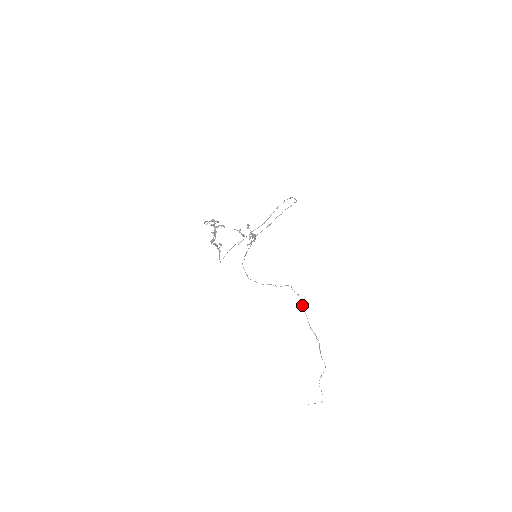
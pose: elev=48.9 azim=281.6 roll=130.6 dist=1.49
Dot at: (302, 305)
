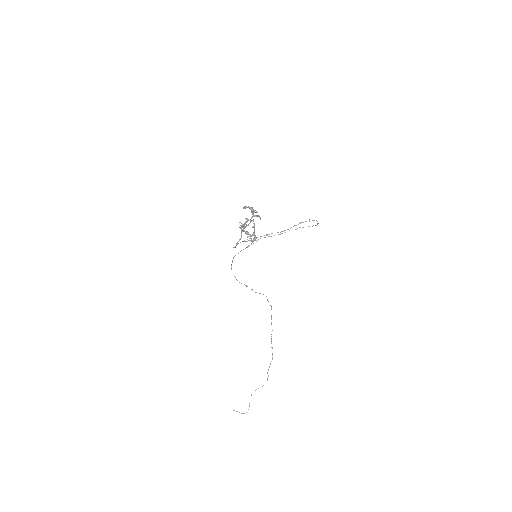
Dot at: occluded
